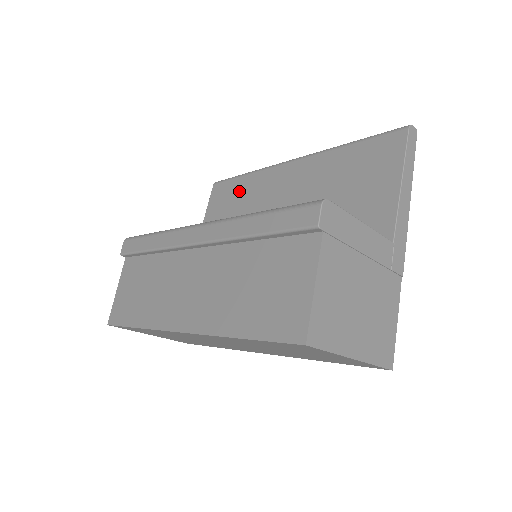
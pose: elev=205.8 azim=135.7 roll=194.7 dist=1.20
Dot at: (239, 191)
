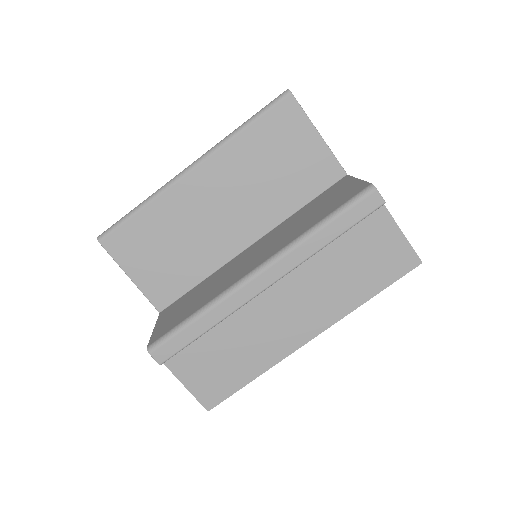
Dot at: (150, 227)
